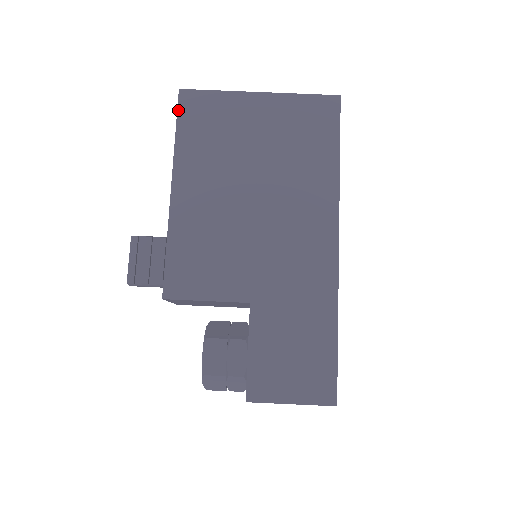
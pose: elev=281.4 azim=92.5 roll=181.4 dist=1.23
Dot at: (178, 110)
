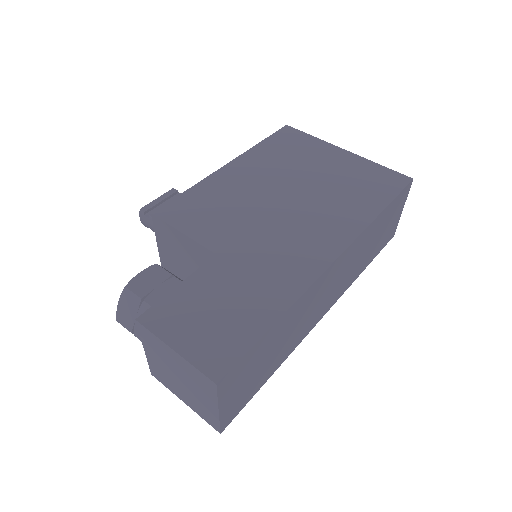
Dot at: (275, 133)
